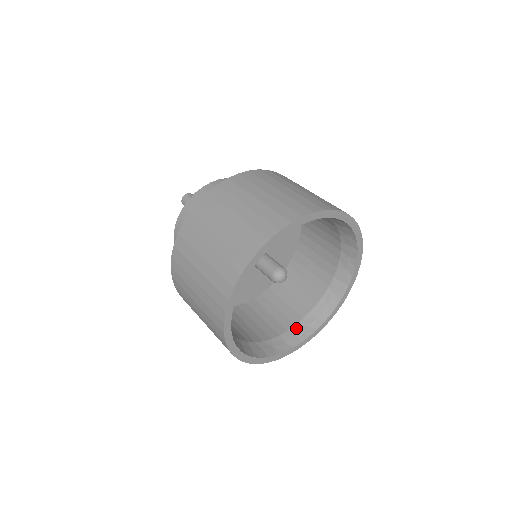
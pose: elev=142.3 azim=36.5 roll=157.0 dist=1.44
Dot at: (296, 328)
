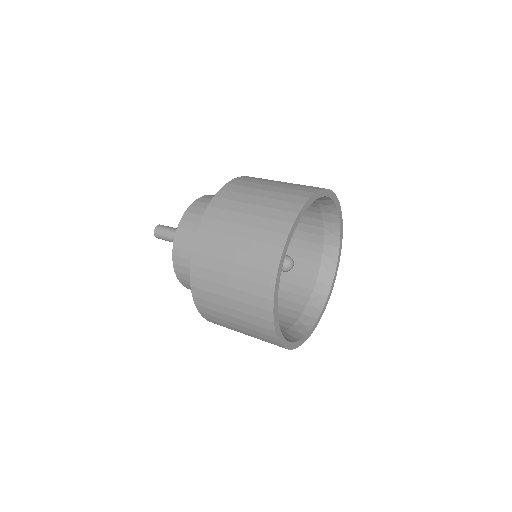
Dot at: (295, 327)
